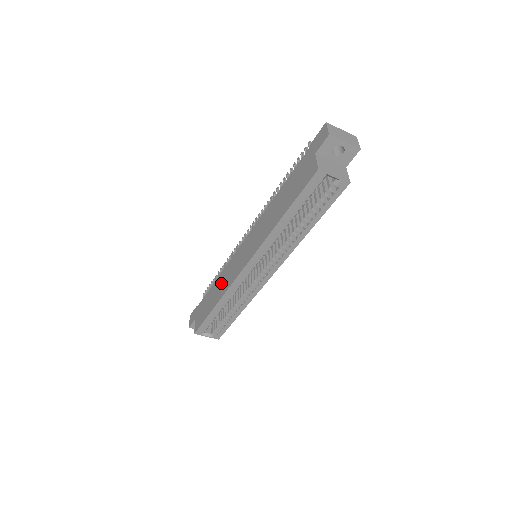
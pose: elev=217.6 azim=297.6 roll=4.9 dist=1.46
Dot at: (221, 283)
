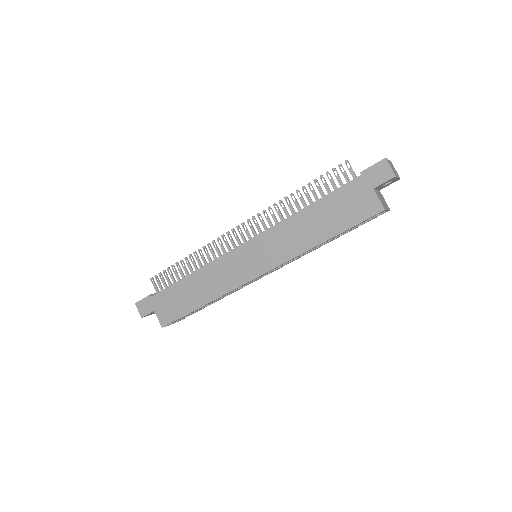
Dot at: (208, 282)
